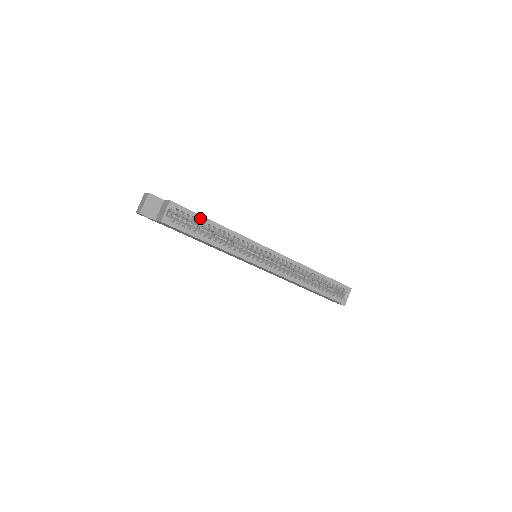
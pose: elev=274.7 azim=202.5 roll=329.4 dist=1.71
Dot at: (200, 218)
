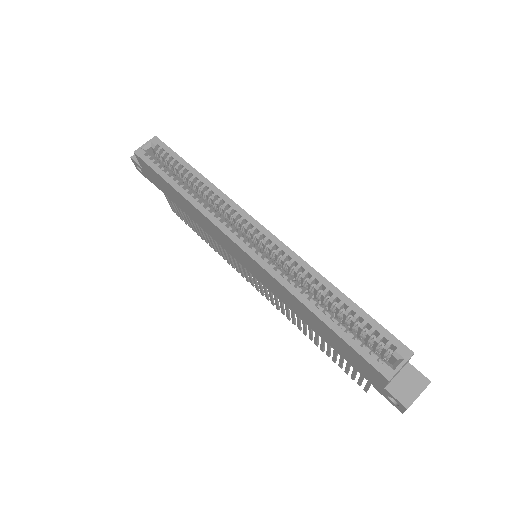
Dot at: (179, 160)
